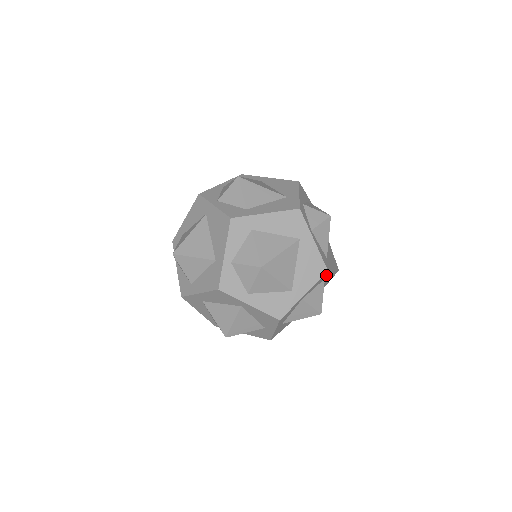
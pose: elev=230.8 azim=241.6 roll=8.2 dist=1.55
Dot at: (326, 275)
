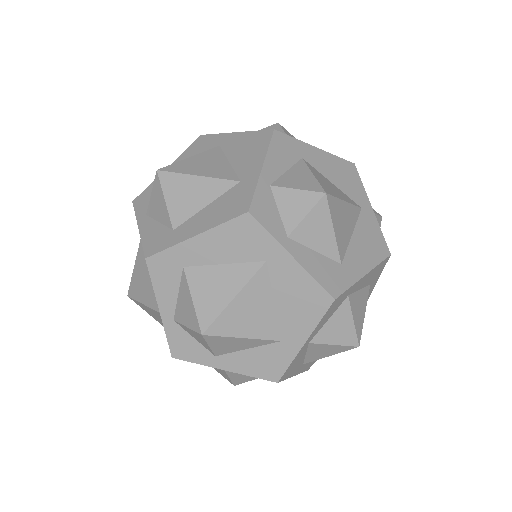
Dot at: (343, 295)
